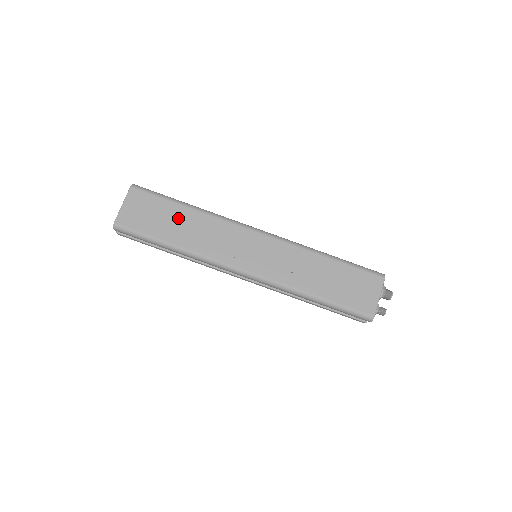
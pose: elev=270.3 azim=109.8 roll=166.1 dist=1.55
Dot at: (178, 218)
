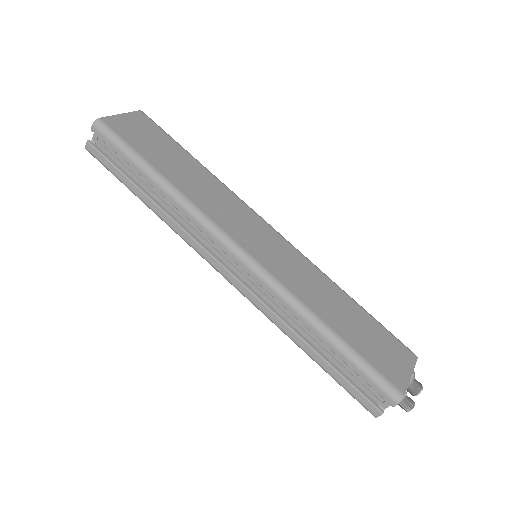
Dot at: (182, 161)
